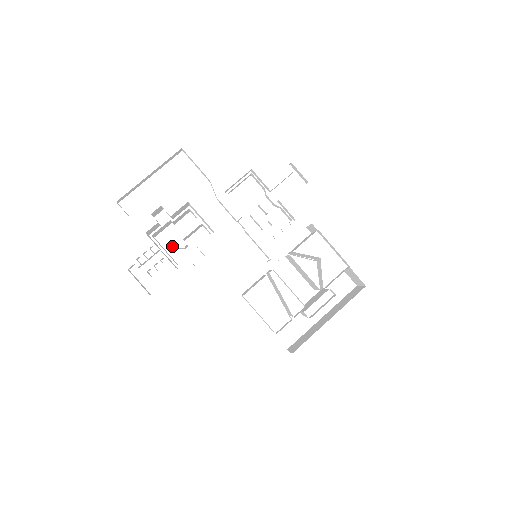
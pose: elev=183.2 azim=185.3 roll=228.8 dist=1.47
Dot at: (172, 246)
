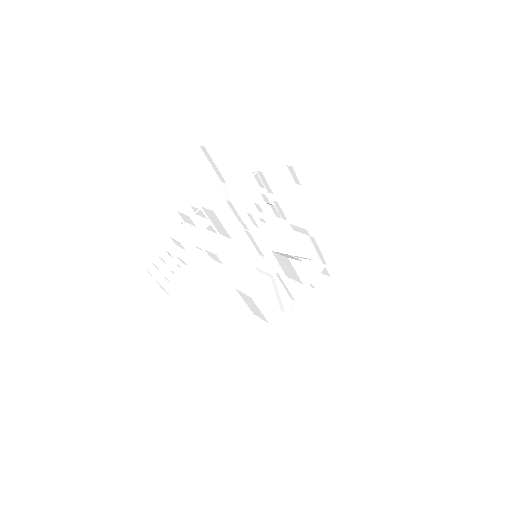
Dot at: (171, 242)
